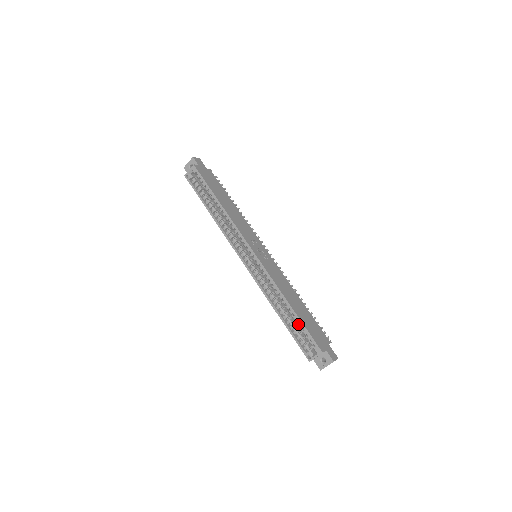
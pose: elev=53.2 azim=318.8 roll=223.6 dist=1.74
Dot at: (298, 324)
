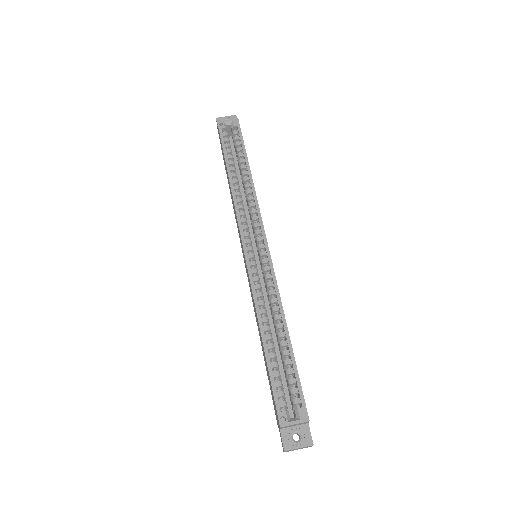
Dot at: (285, 364)
